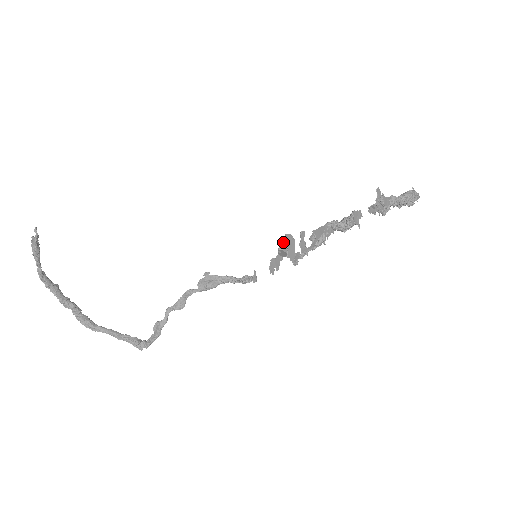
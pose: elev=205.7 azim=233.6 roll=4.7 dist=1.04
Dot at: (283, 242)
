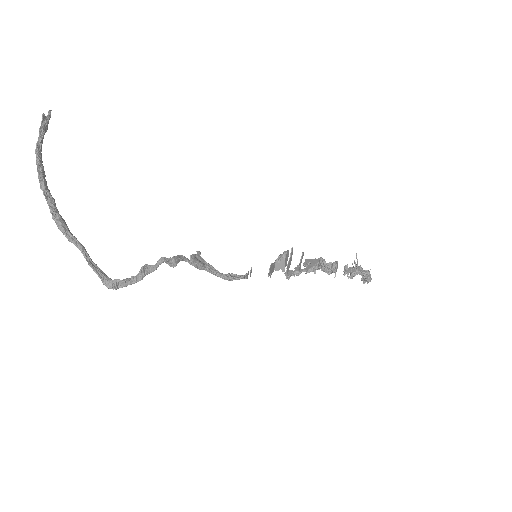
Dot at: (287, 253)
